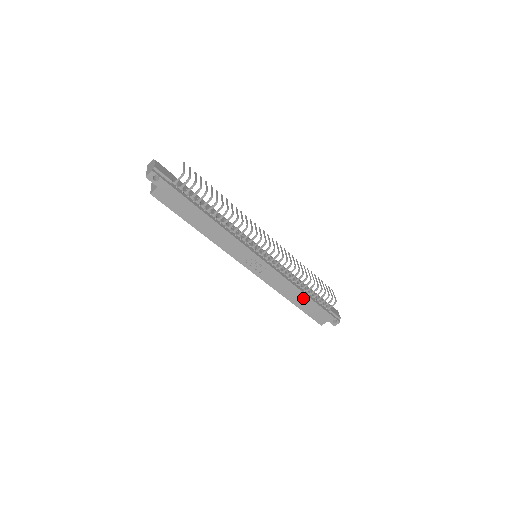
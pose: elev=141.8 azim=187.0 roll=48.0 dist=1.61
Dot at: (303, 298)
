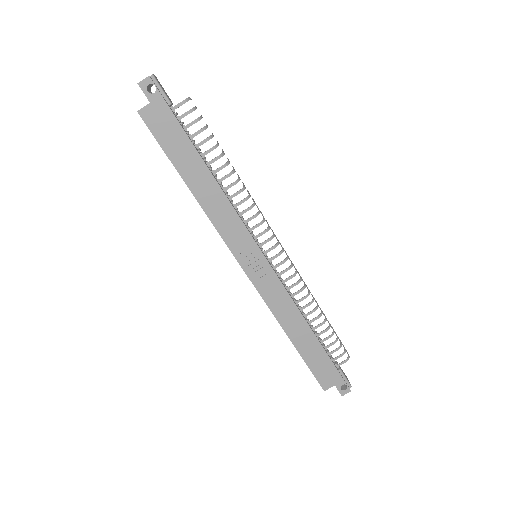
Dot at: (308, 337)
